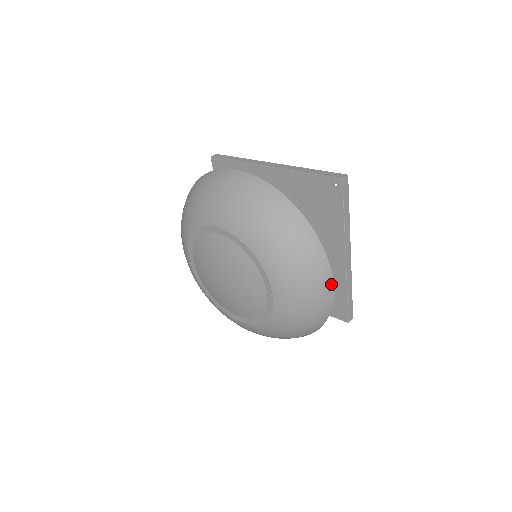
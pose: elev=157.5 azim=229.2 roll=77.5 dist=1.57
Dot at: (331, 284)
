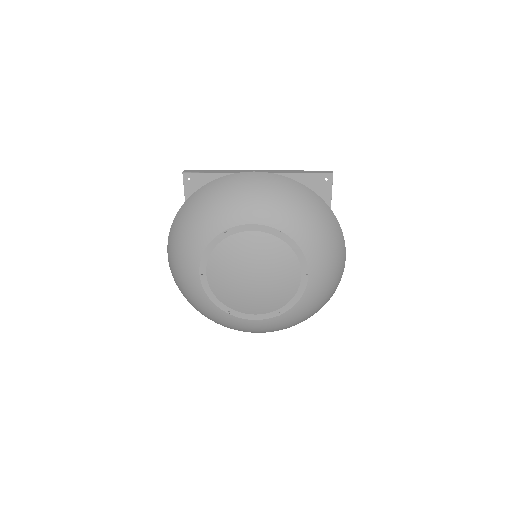
Dot at: (345, 258)
